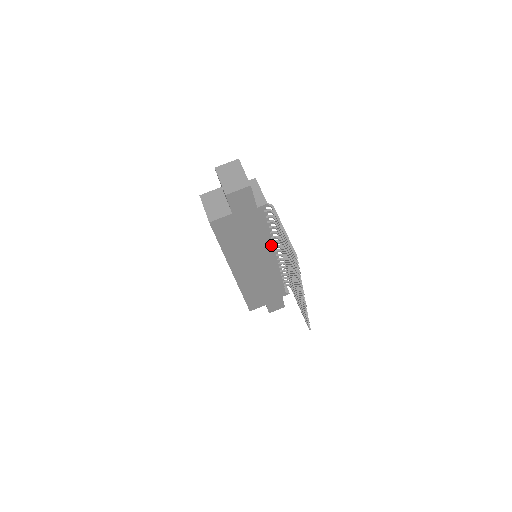
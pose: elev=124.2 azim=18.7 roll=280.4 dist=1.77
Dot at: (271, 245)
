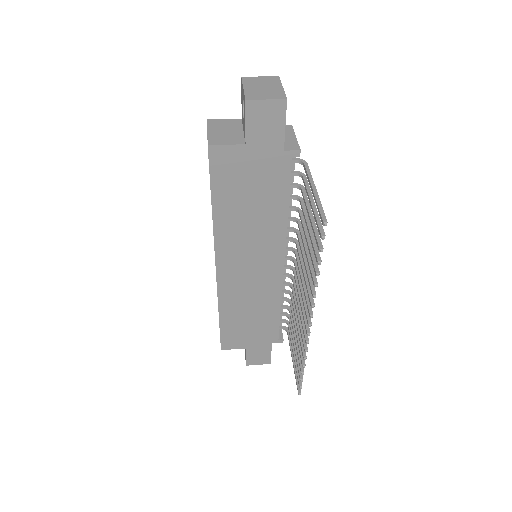
Dot at: (283, 237)
